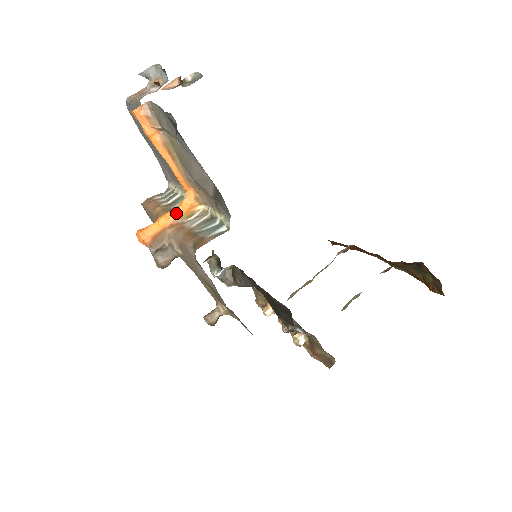
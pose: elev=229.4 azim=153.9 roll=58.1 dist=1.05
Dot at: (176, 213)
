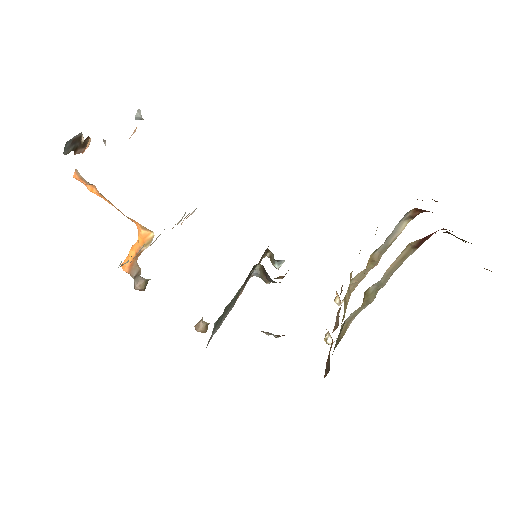
Dot at: (137, 244)
